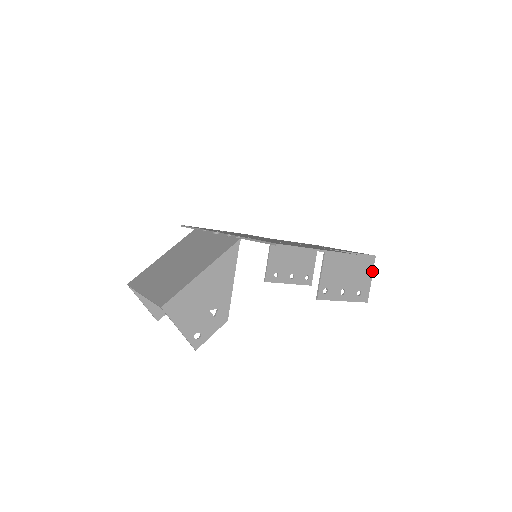
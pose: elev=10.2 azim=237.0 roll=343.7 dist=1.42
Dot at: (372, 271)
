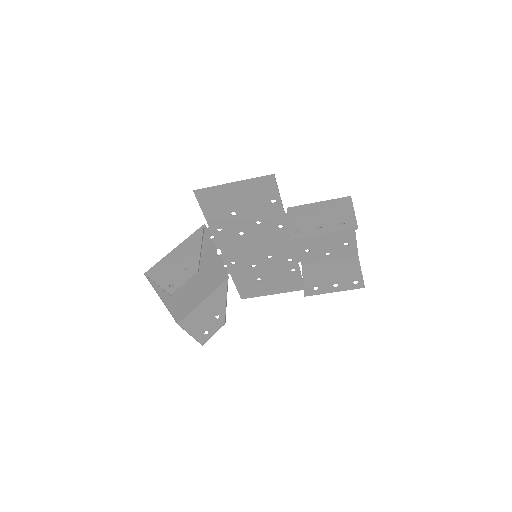
Dot at: (352, 206)
